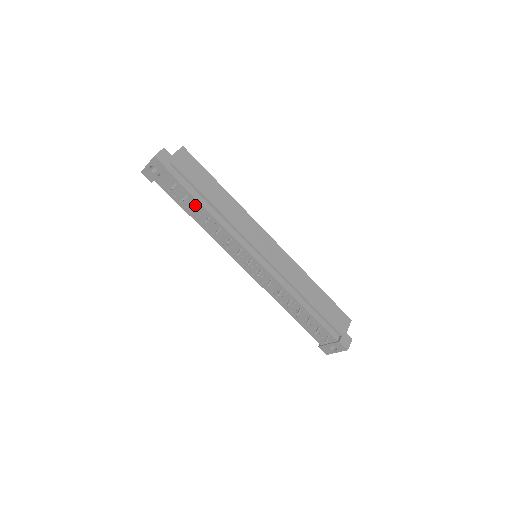
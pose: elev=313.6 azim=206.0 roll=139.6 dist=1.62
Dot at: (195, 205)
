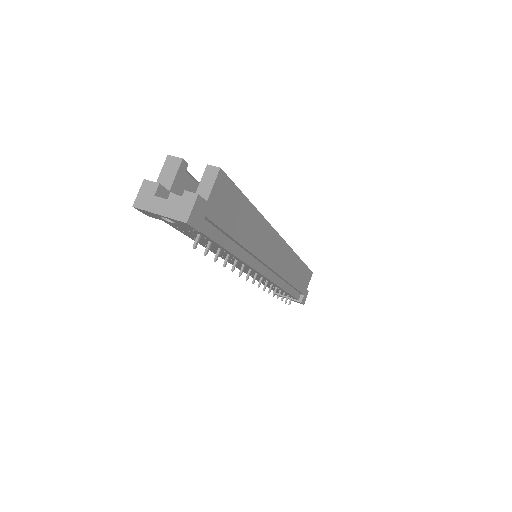
Dot at: (215, 246)
